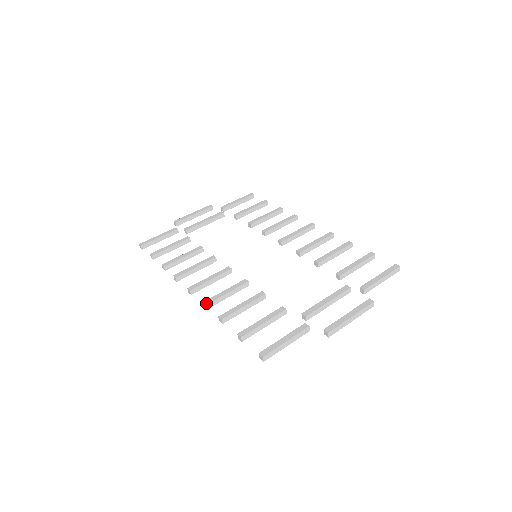
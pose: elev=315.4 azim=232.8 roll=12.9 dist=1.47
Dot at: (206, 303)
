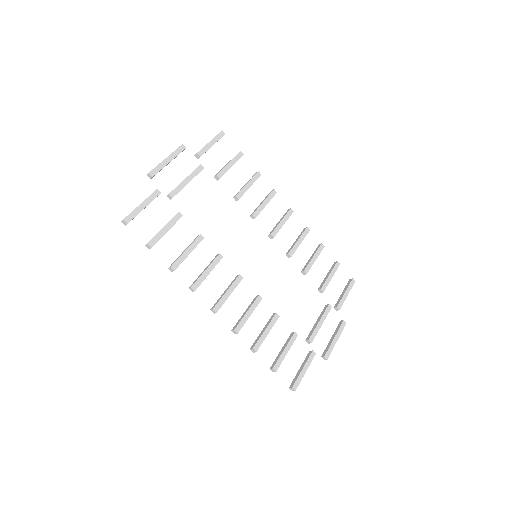
Dot at: (238, 331)
